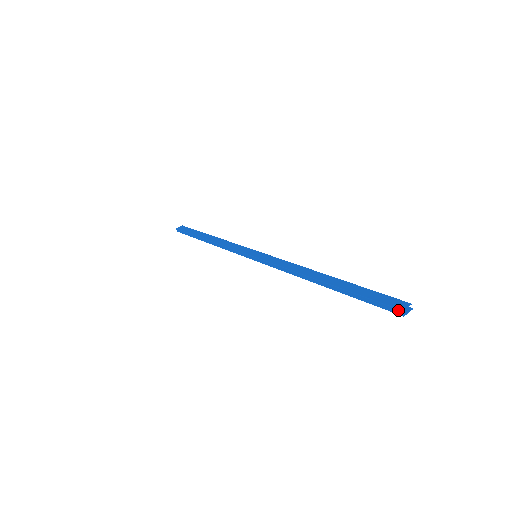
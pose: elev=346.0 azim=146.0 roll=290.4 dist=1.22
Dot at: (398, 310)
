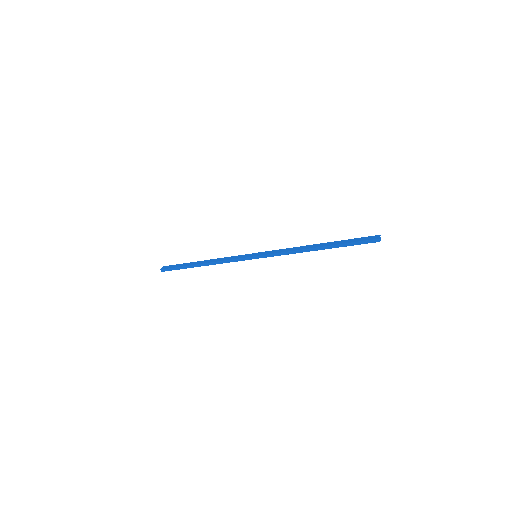
Dot at: (376, 240)
